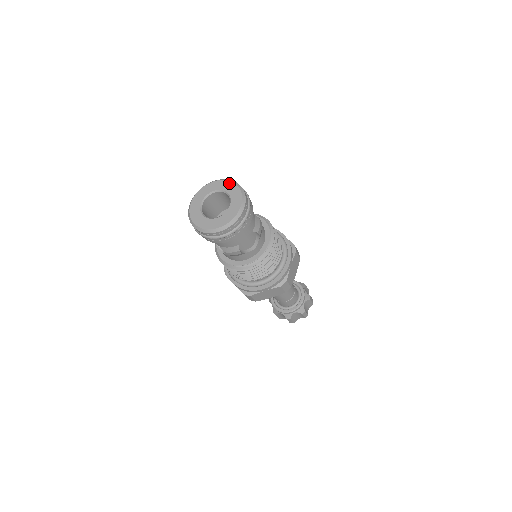
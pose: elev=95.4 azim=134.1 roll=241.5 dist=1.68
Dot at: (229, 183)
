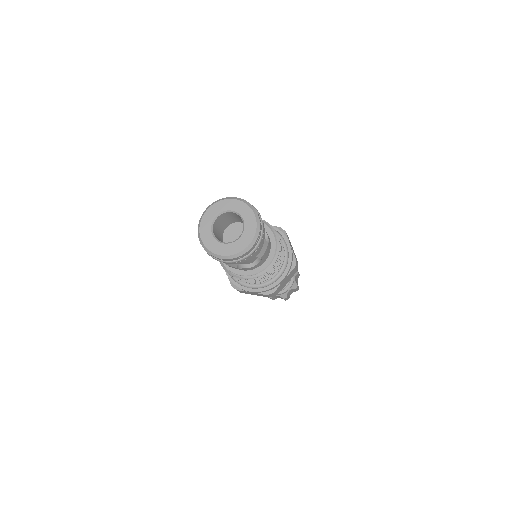
Dot at: (249, 210)
